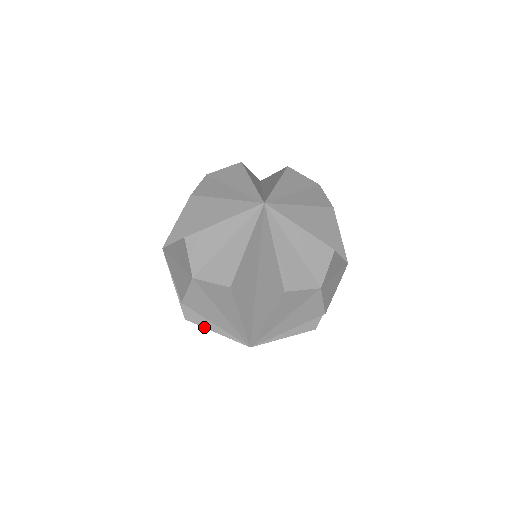
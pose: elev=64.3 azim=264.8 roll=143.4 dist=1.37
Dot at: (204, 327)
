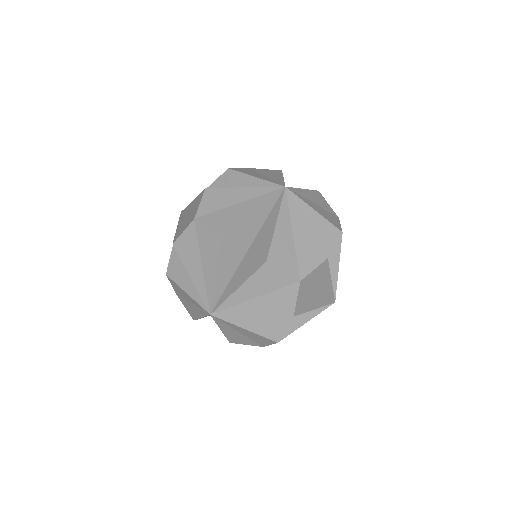
Dot at: (179, 285)
